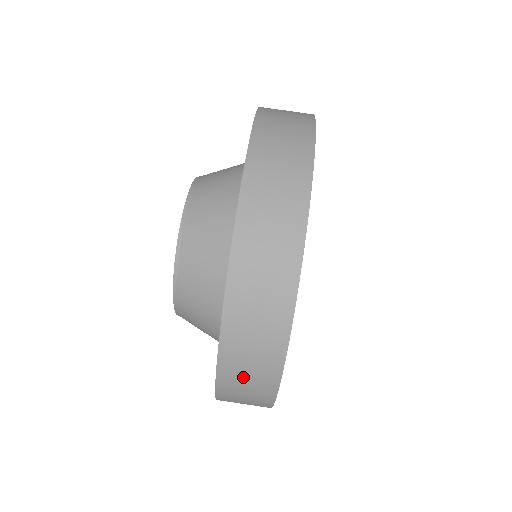
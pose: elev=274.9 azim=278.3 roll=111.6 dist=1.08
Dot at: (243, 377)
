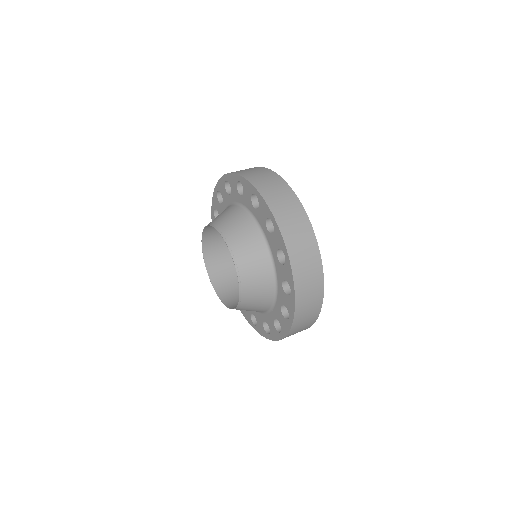
Dot at: (269, 187)
